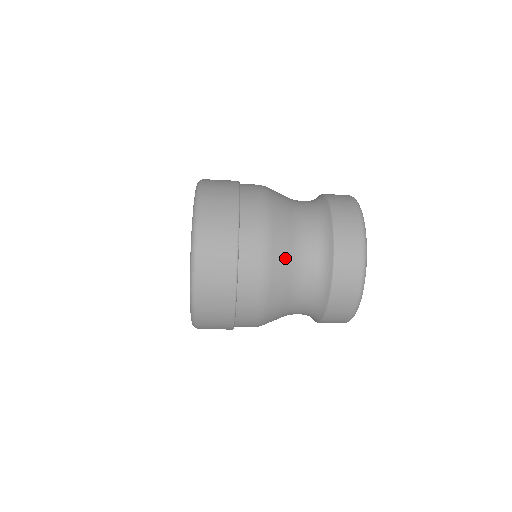
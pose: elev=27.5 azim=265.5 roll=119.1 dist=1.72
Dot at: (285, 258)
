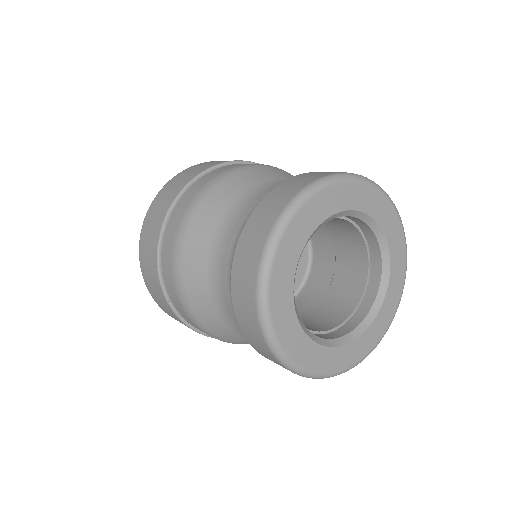
Dot at: (203, 237)
